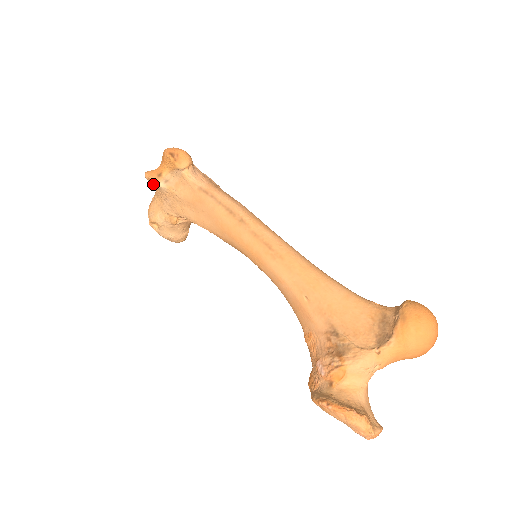
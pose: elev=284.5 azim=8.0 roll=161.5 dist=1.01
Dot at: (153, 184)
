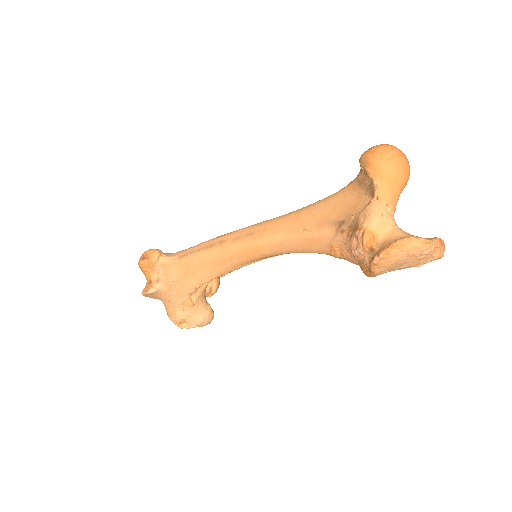
Dot at: (151, 292)
